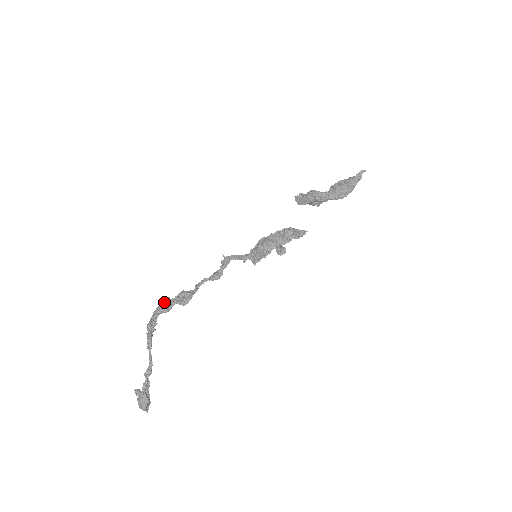
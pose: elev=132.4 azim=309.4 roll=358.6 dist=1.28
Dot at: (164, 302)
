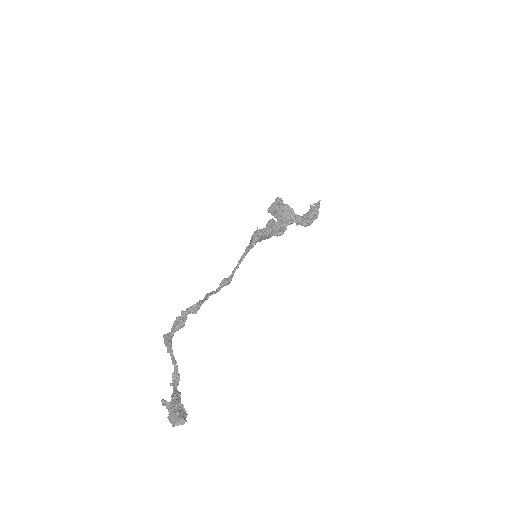
Dot at: (178, 319)
